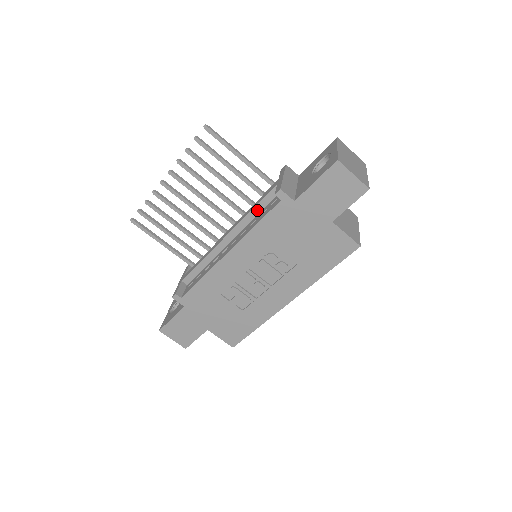
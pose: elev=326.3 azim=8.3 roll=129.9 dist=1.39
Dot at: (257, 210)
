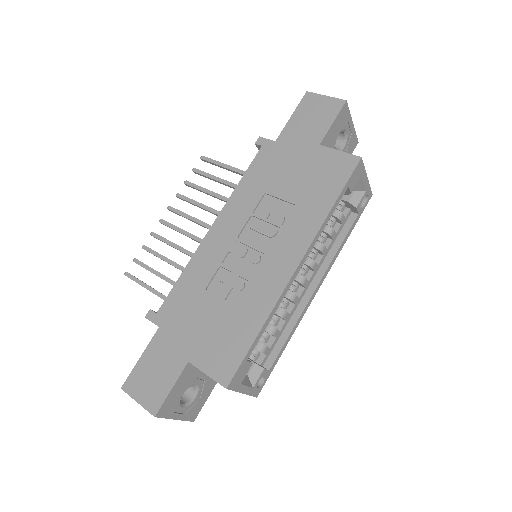
Dot at: occluded
